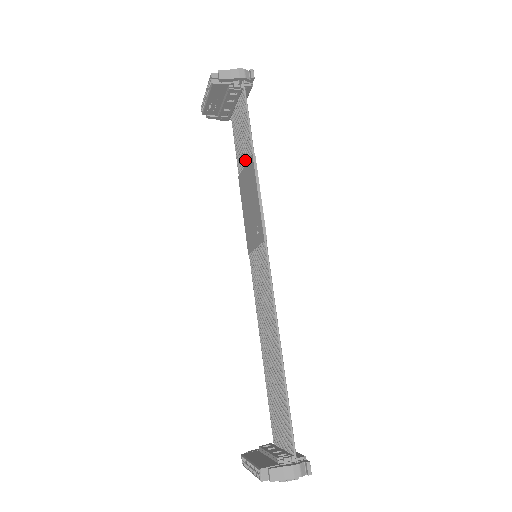
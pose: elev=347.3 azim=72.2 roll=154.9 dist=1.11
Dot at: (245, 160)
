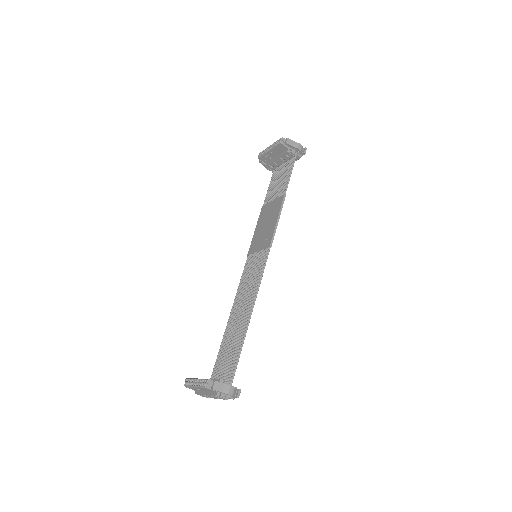
Dot at: (275, 197)
